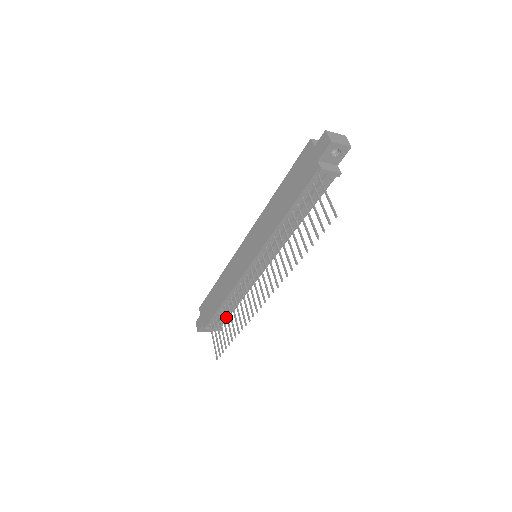
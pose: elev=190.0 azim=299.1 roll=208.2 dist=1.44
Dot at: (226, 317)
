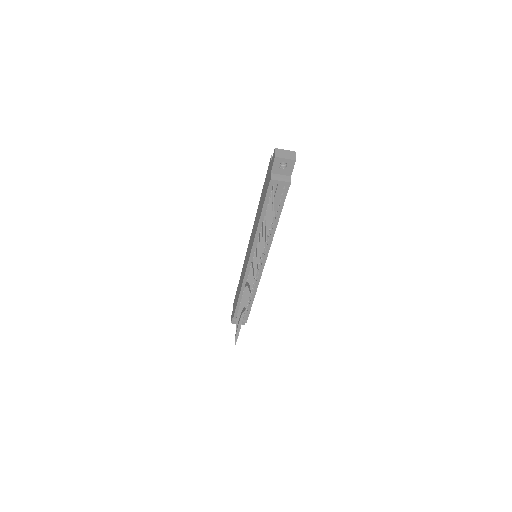
Dot at: occluded
